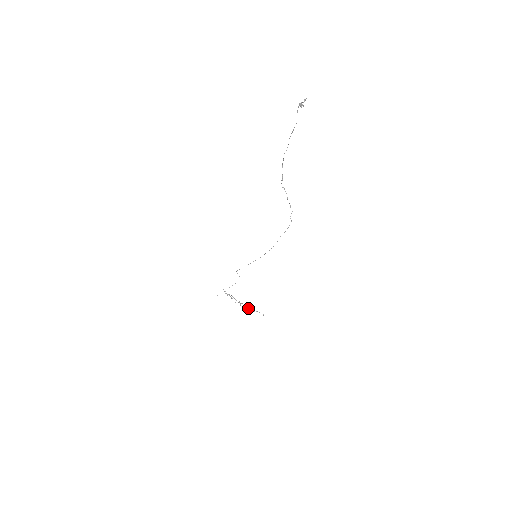
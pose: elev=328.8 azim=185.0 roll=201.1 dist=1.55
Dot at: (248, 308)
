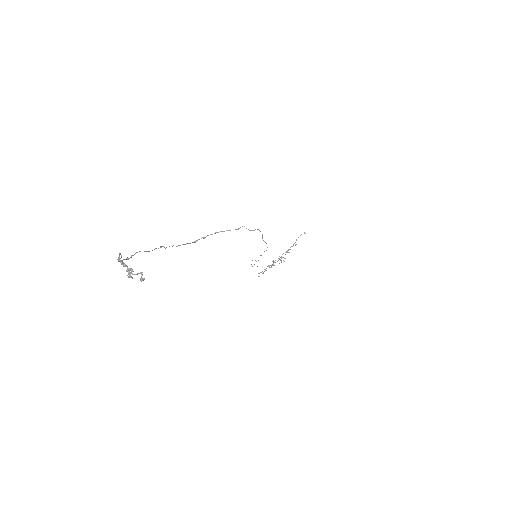
Dot at: occluded
